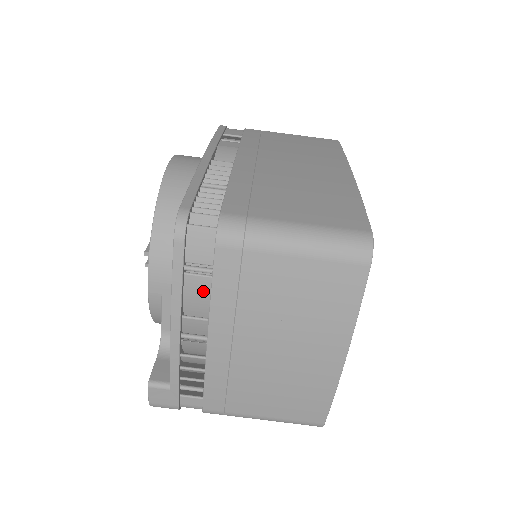
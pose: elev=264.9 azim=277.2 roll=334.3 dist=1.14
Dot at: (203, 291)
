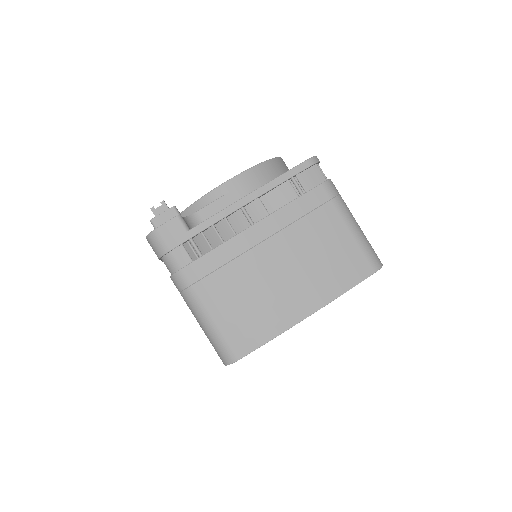
Dot at: (285, 198)
